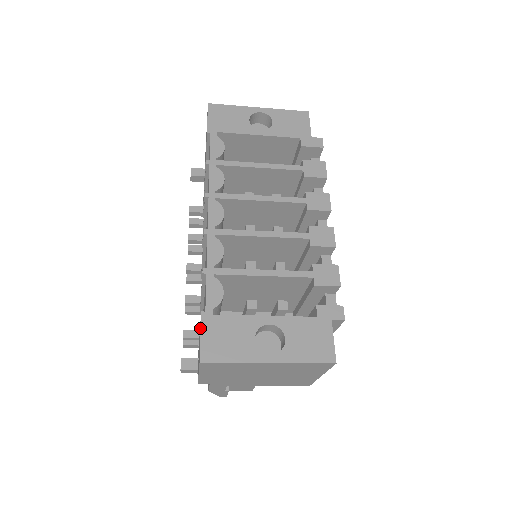
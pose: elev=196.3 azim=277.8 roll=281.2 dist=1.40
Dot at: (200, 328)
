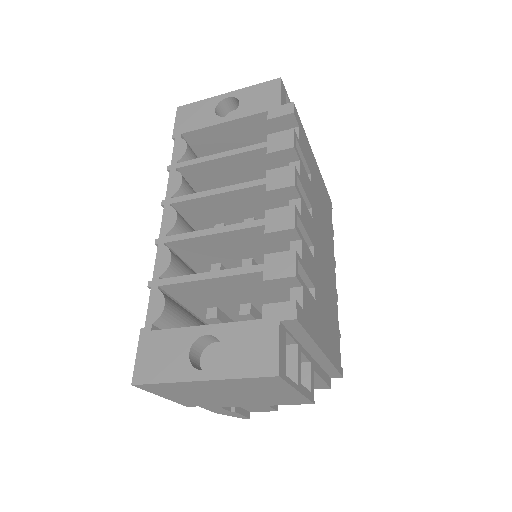
Dot at: occluded
